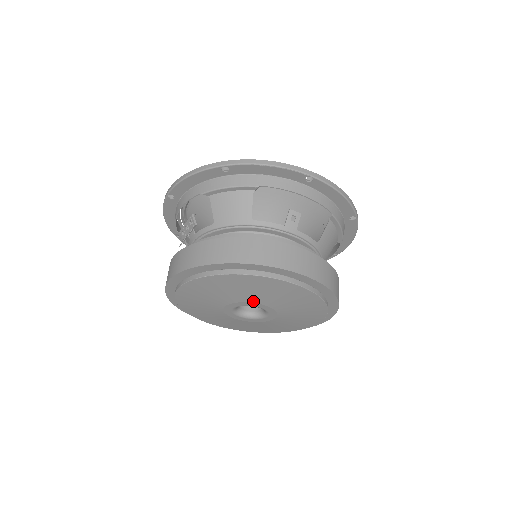
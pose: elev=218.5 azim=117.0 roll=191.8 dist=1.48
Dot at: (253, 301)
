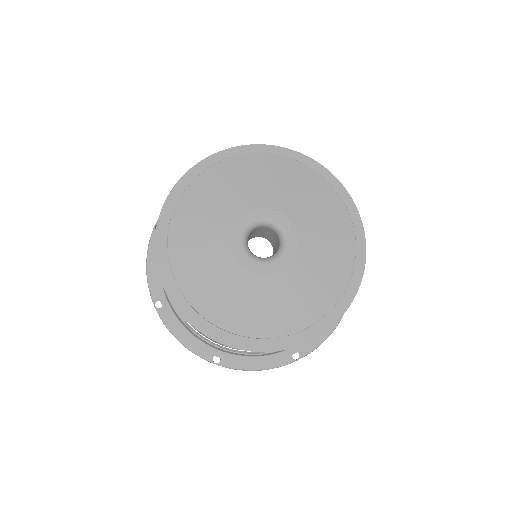
Dot at: (263, 205)
